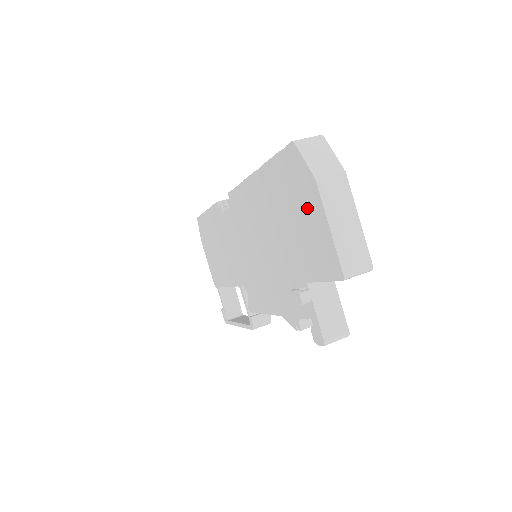
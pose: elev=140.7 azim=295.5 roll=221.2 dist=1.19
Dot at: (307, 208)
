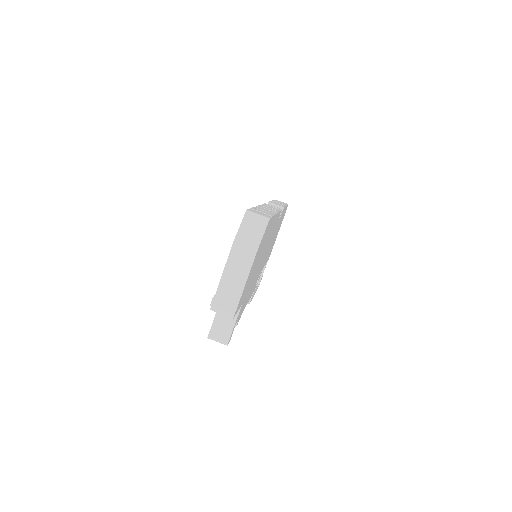
Dot at: occluded
